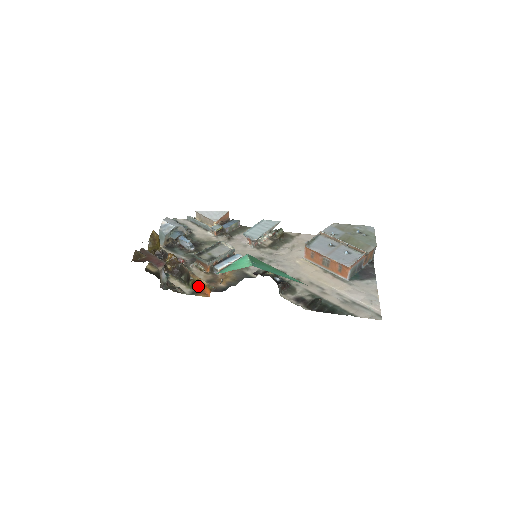
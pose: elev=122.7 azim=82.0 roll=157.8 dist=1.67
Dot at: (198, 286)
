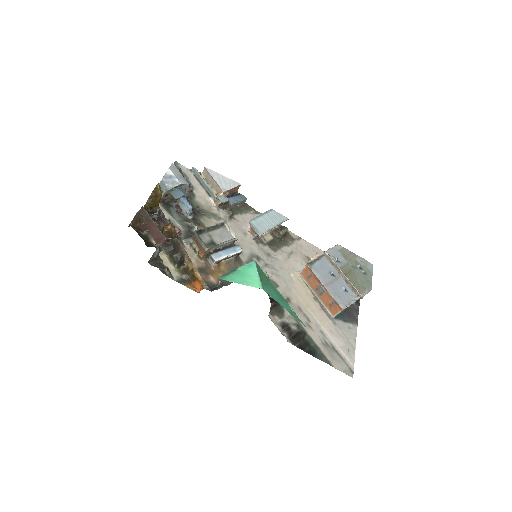
Dot at: (189, 275)
